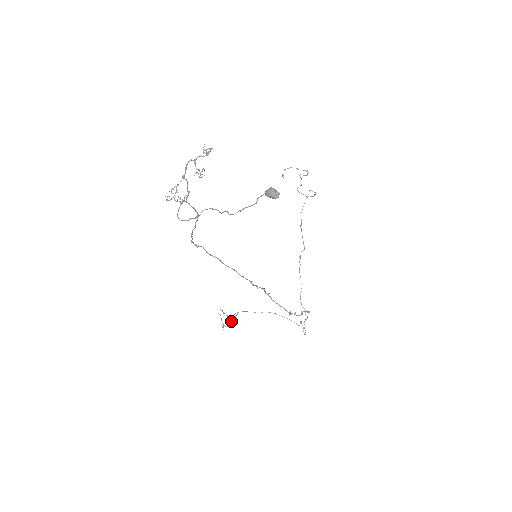
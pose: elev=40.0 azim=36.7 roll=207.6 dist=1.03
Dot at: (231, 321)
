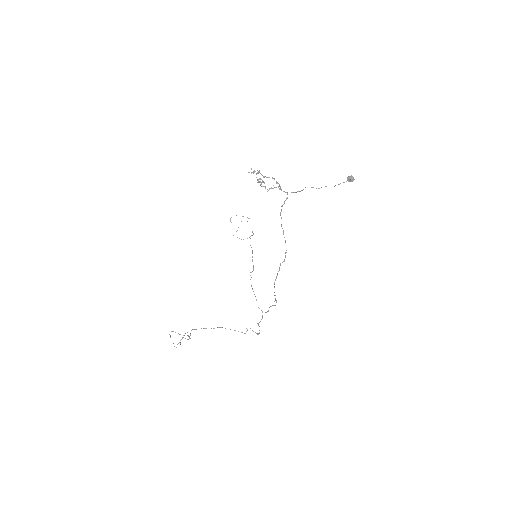
Dot at: (190, 335)
